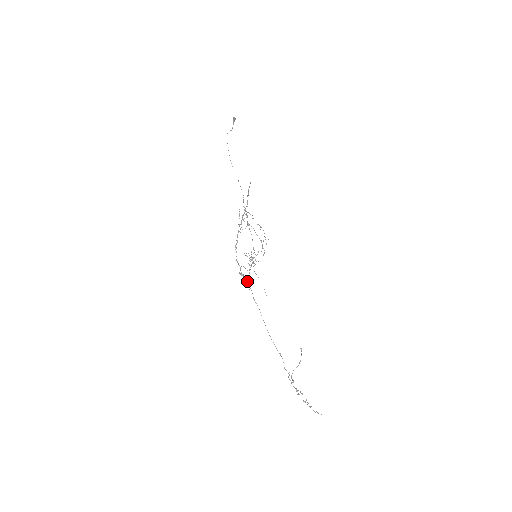
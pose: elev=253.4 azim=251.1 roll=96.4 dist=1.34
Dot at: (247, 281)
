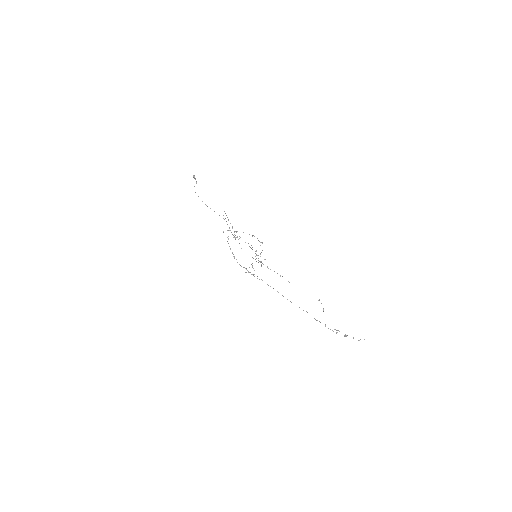
Dot at: occluded
